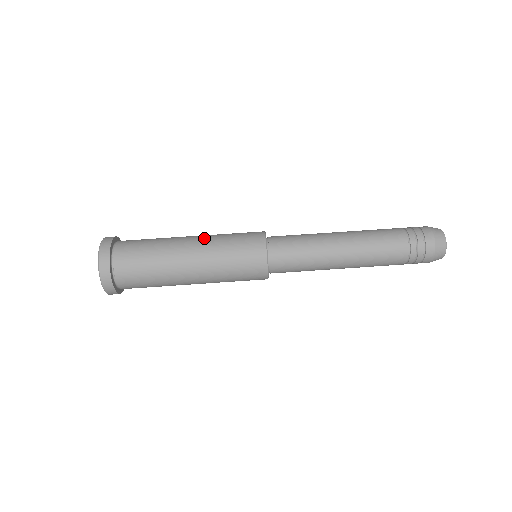
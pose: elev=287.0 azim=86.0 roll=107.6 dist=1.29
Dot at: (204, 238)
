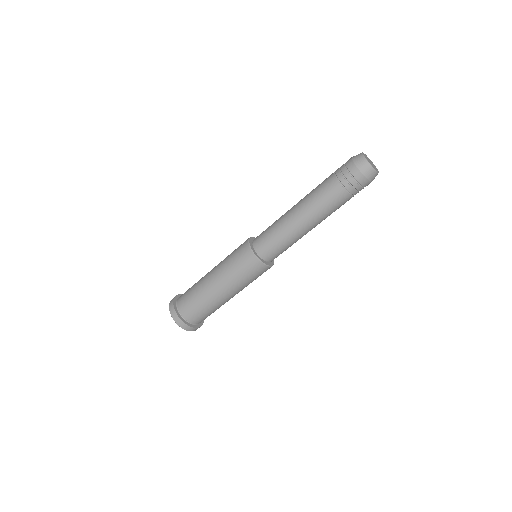
Dot at: (223, 282)
